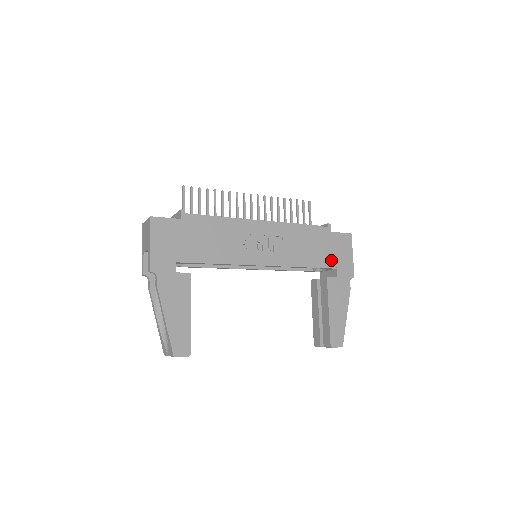
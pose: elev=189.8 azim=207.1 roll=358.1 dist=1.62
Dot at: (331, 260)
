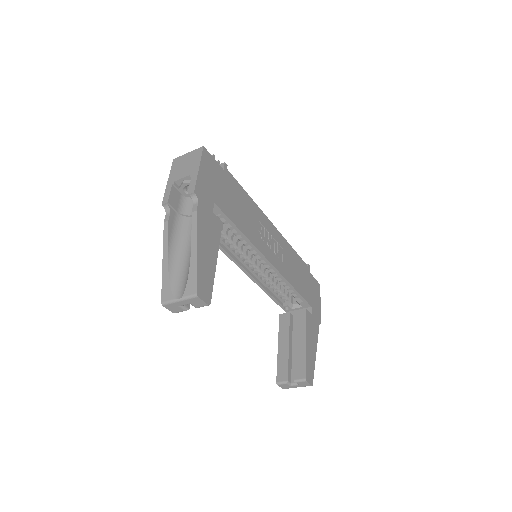
Dot at: (309, 296)
